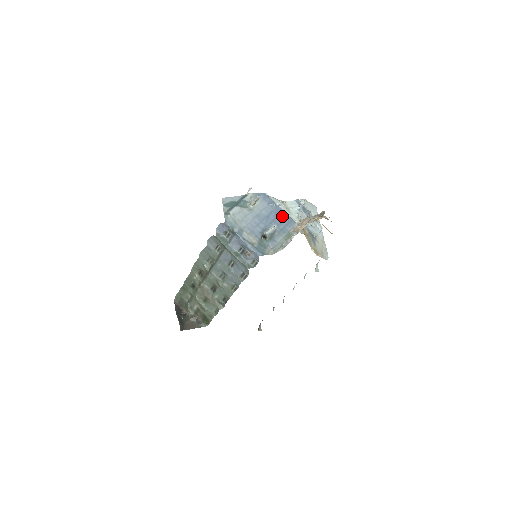
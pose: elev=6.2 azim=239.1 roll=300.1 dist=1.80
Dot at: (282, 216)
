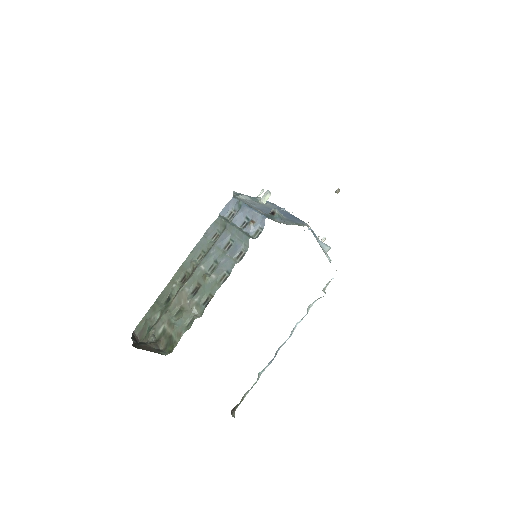
Dot at: (291, 216)
